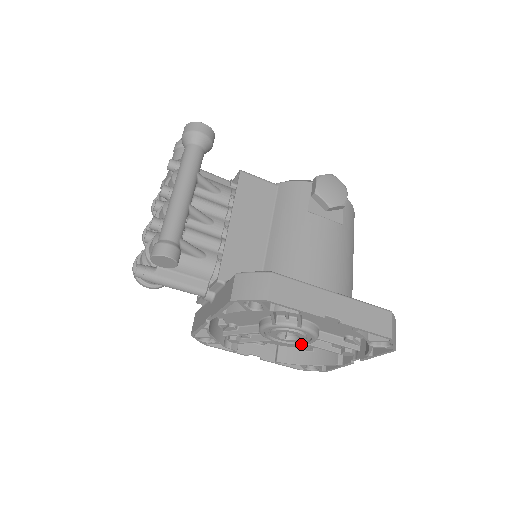
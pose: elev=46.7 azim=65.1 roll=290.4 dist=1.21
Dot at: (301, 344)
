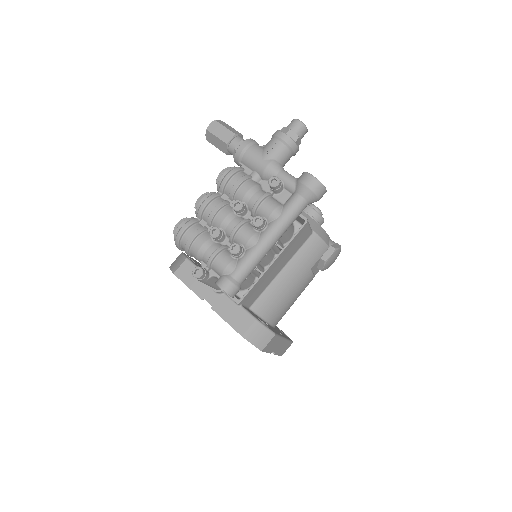
Dot at: occluded
